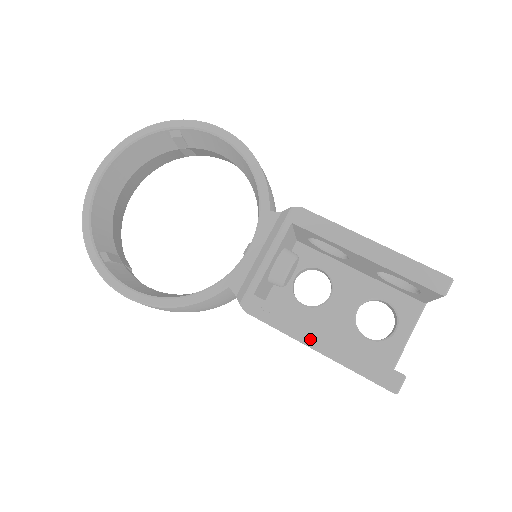
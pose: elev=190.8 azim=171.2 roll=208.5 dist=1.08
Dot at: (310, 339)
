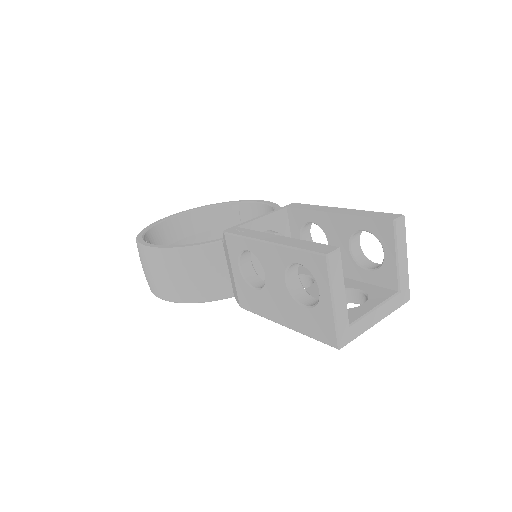
Dot at: (266, 238)
